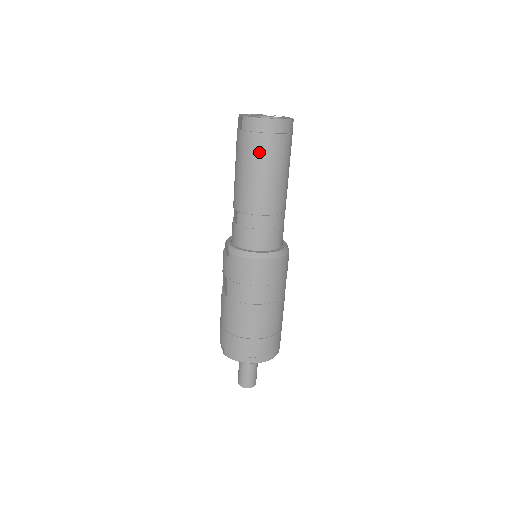
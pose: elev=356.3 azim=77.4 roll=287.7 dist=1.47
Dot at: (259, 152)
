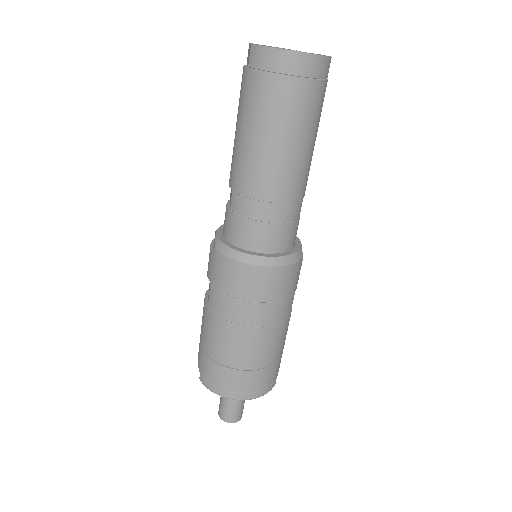
Dot at: (269, 104)
